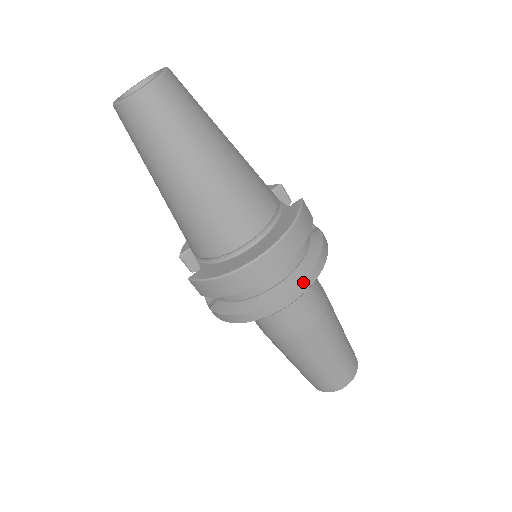
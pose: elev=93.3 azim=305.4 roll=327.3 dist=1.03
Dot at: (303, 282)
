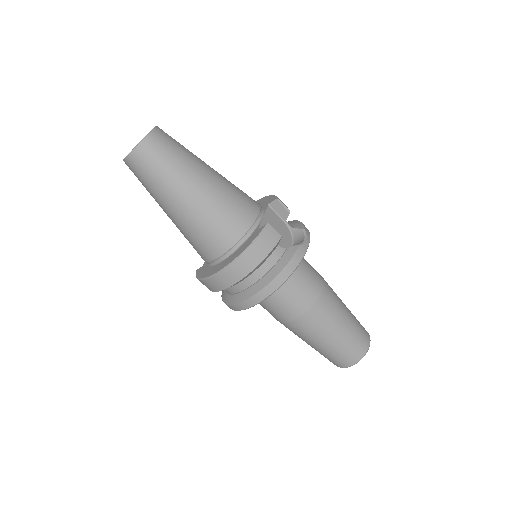
Dot at: (261, 292)
